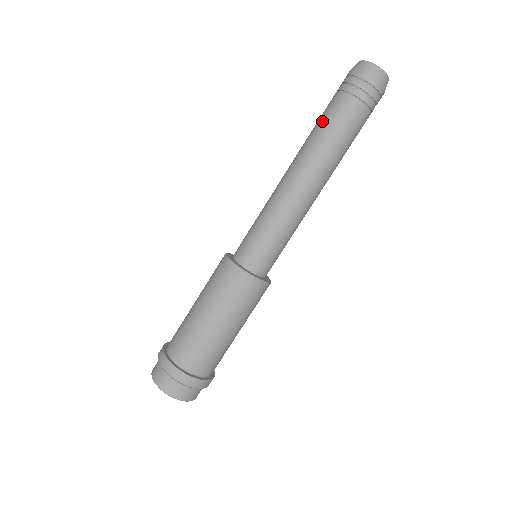
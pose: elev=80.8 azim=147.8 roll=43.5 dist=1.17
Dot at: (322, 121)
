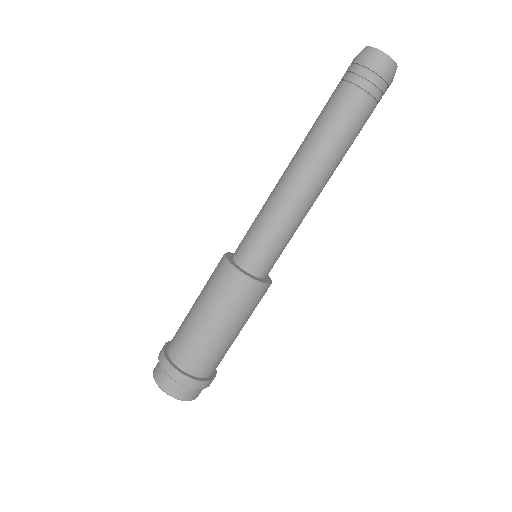
Dot at: (321, 113)
